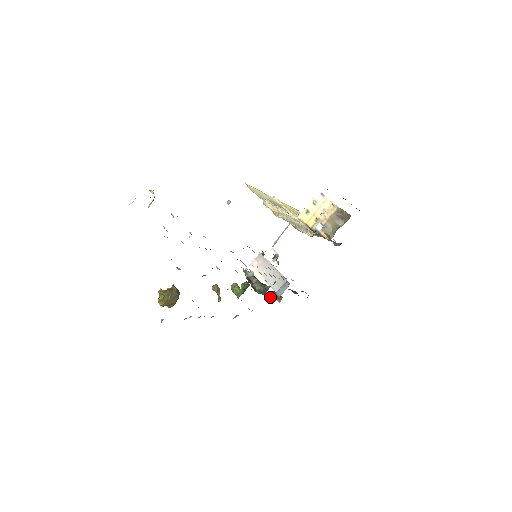
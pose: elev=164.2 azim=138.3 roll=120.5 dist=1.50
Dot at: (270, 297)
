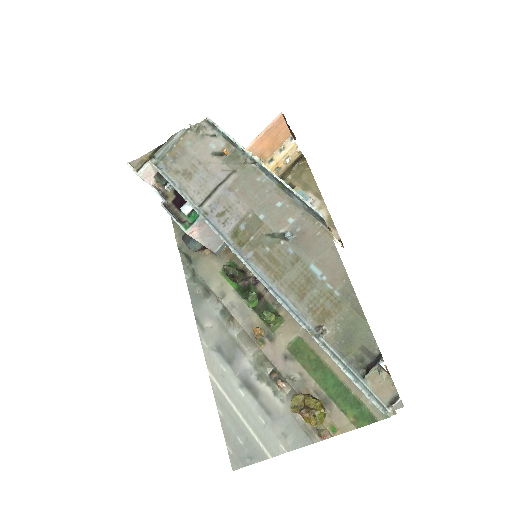
Dot at: occluded
